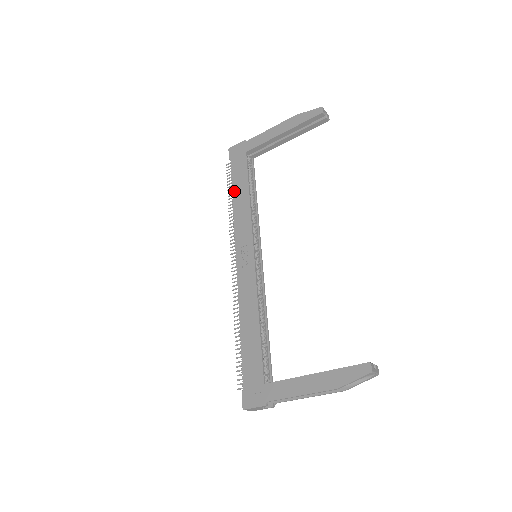
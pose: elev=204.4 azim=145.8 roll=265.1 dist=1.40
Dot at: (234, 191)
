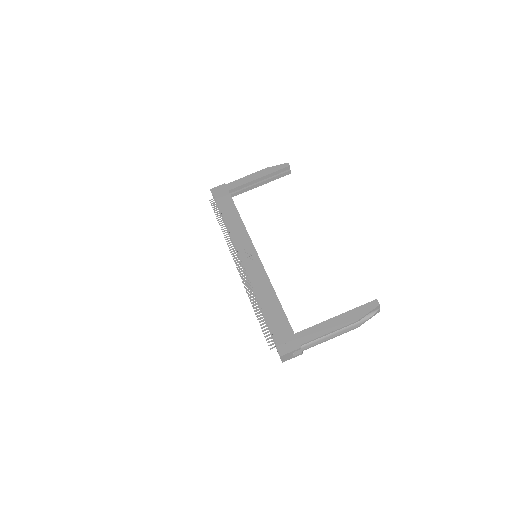
Dot at: (224, 215)
